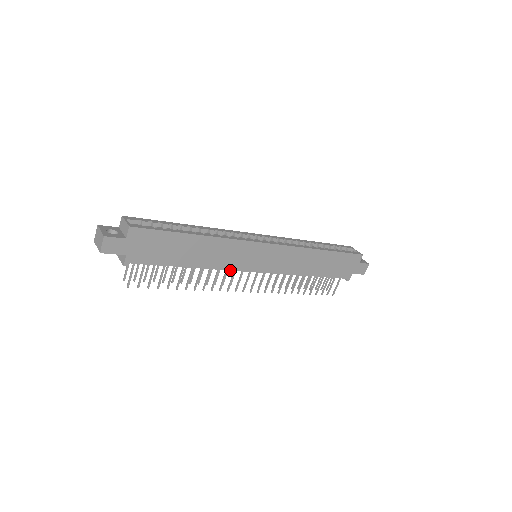
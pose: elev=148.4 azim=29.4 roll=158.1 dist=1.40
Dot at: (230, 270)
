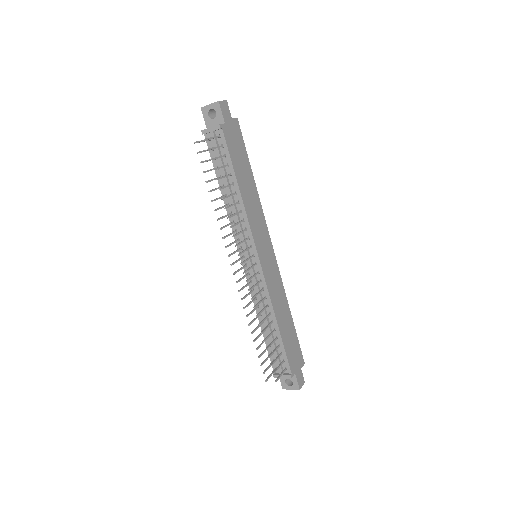
Dot at: (250, 229)
